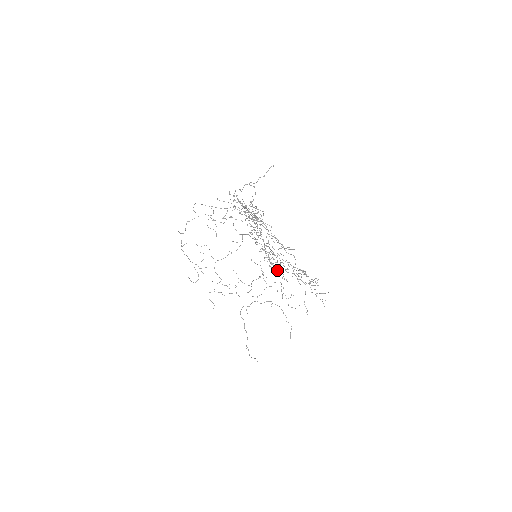
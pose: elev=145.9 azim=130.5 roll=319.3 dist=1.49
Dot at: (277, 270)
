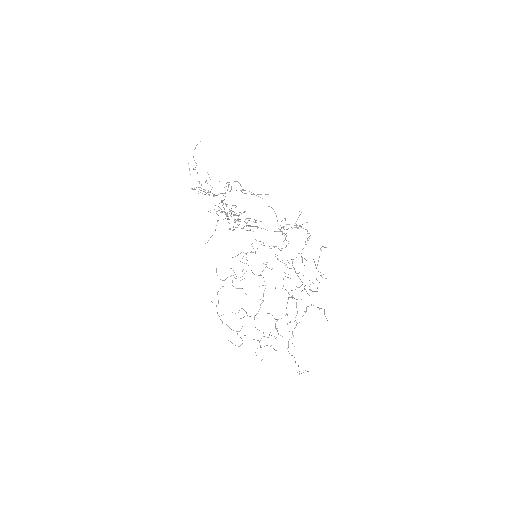
Dot at: (241, 213)
